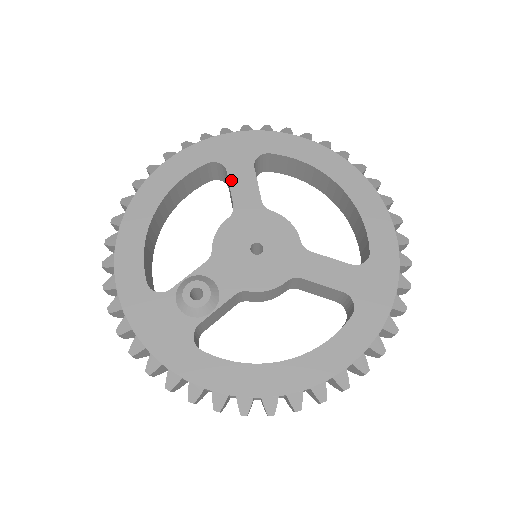
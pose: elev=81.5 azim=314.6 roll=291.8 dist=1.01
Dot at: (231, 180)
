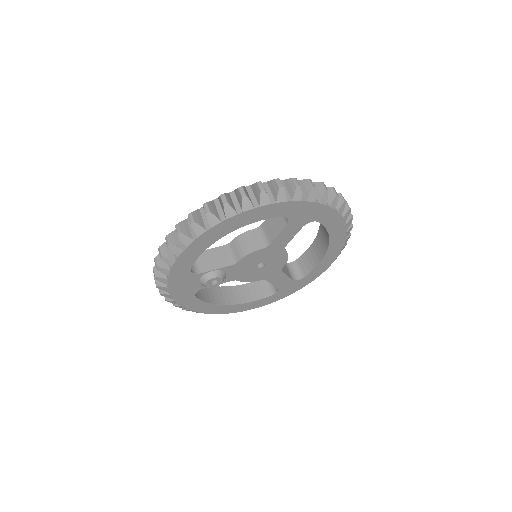
Dot at: (284, 230)
